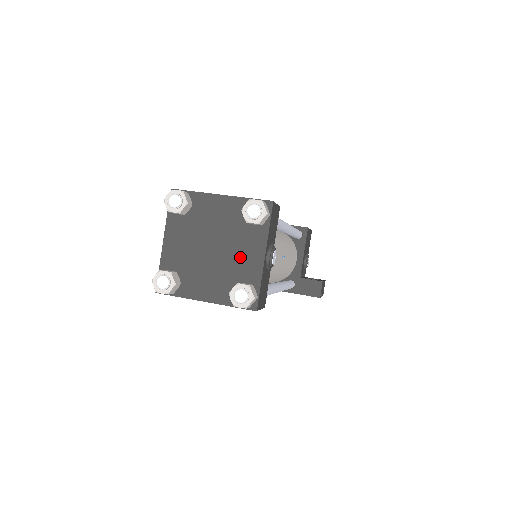
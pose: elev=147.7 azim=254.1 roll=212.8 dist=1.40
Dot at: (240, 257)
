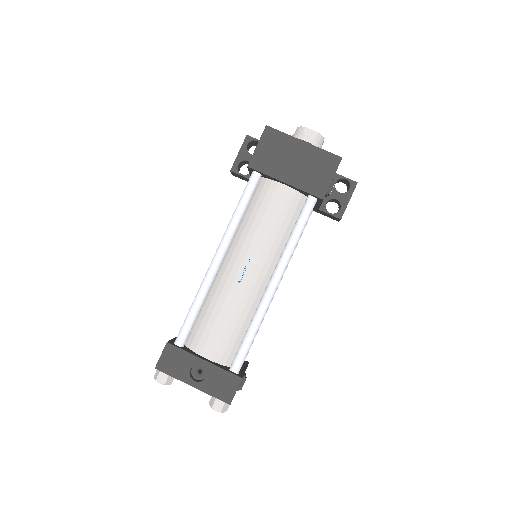
Dot at: occluded
